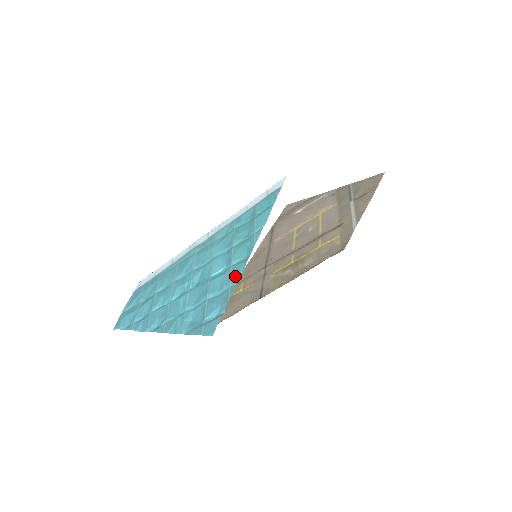
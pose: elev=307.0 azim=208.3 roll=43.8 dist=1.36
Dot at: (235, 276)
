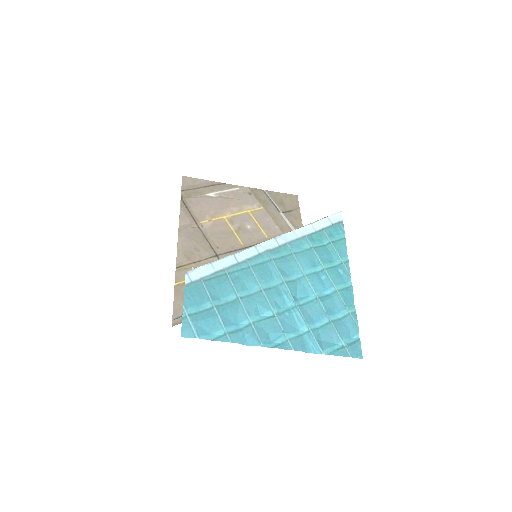
Dot at: (349, 303)
